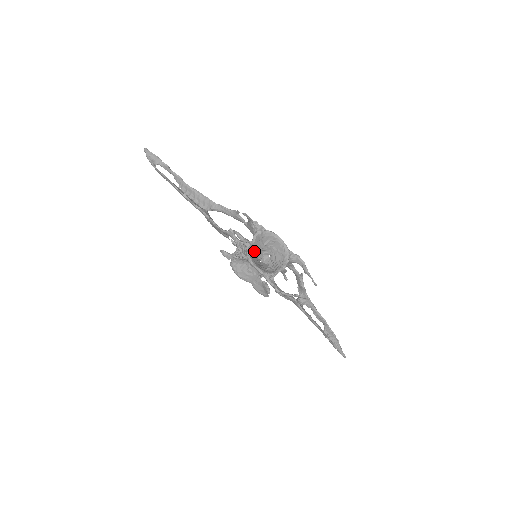
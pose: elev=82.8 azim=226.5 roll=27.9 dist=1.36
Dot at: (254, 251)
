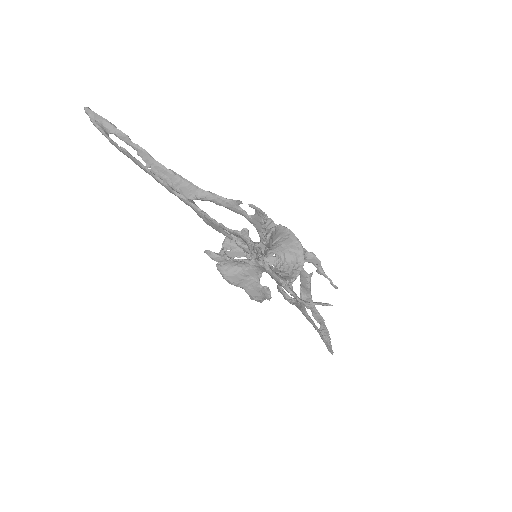
Dot at: (264, 252)
